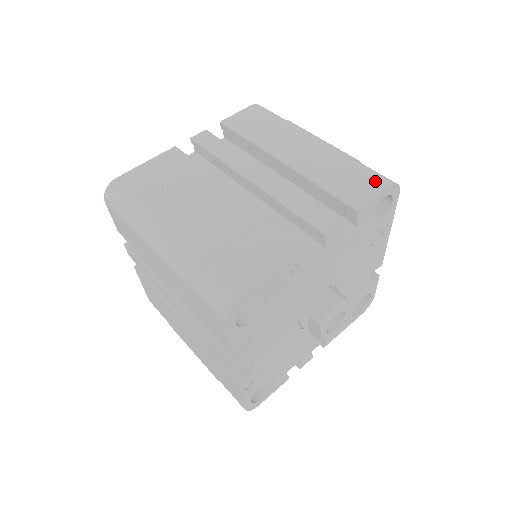
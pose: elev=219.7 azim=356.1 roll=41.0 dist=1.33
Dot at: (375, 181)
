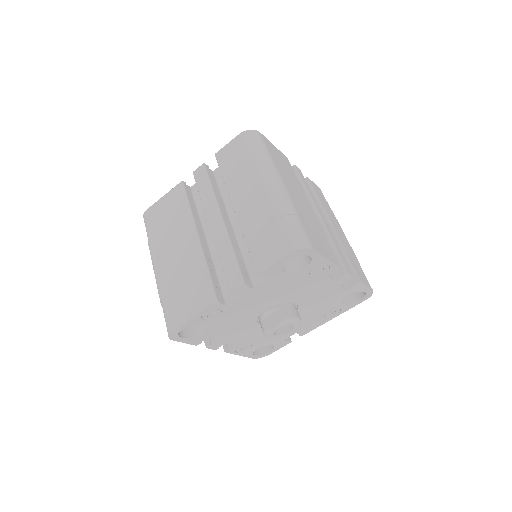
Dot at: (367, 281)
